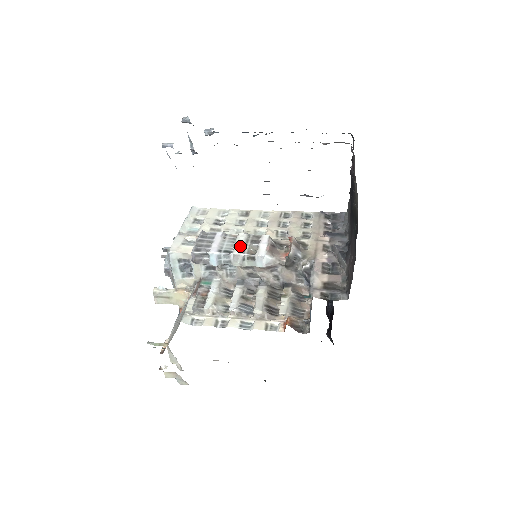
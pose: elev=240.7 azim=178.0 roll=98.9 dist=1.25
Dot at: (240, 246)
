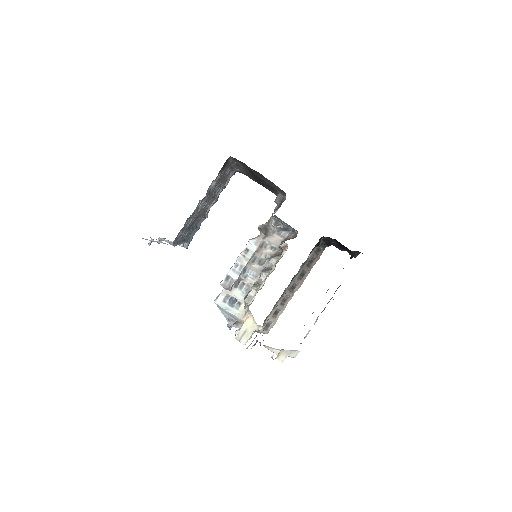
Dot at: (238, 256)
